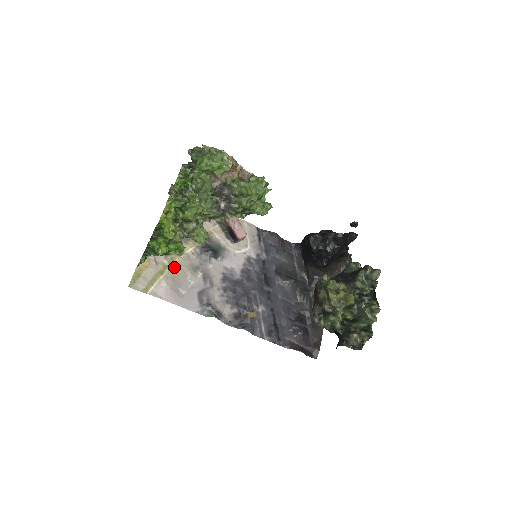
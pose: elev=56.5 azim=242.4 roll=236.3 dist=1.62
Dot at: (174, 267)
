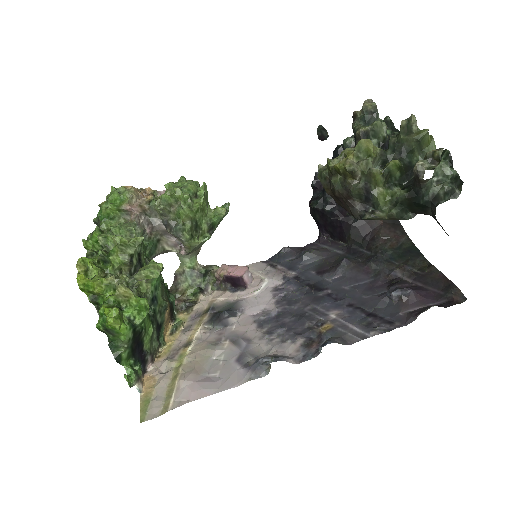
Dot at: (188, 361)
